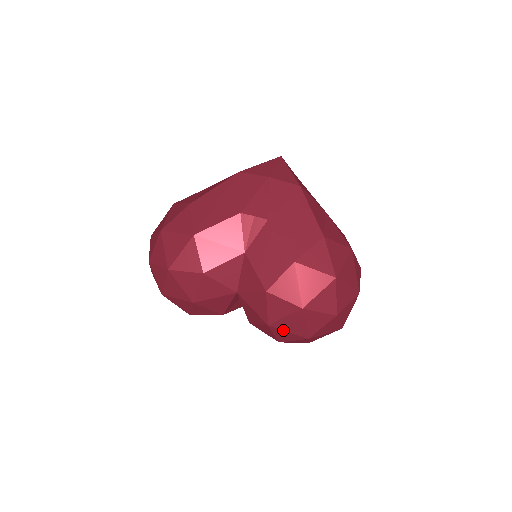
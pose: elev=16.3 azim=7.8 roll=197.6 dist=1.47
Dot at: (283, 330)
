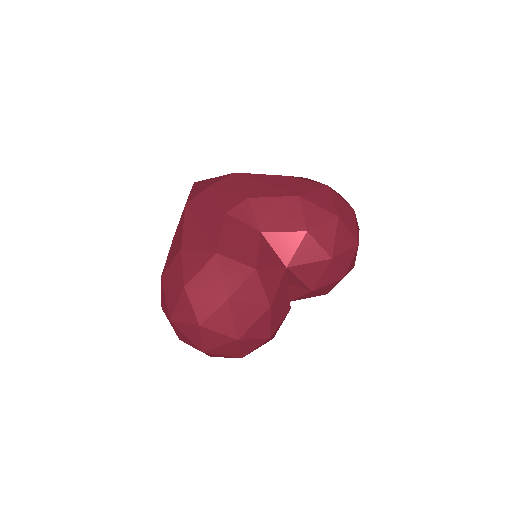
Dot at: (342, 253)
